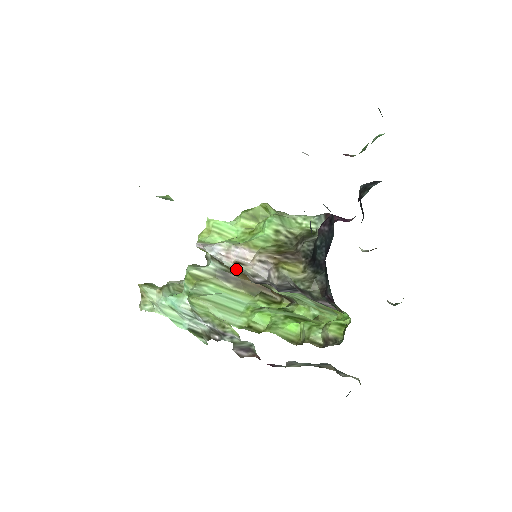
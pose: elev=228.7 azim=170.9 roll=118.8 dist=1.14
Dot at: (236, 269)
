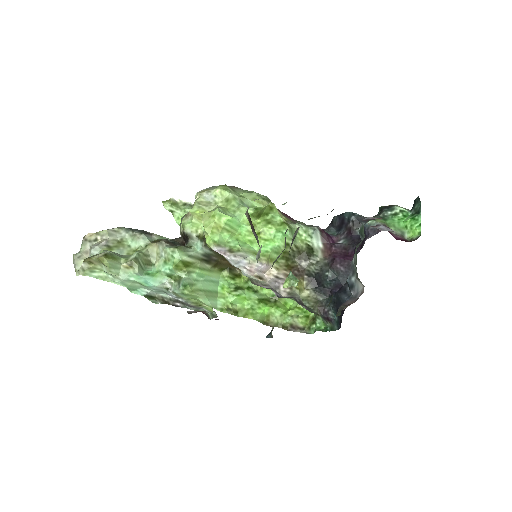
Dot at: occluded
